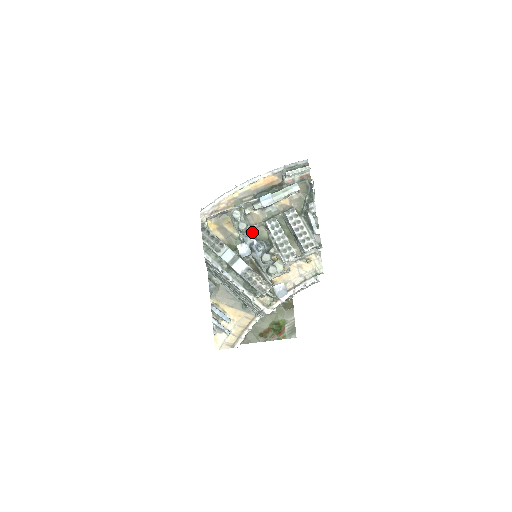
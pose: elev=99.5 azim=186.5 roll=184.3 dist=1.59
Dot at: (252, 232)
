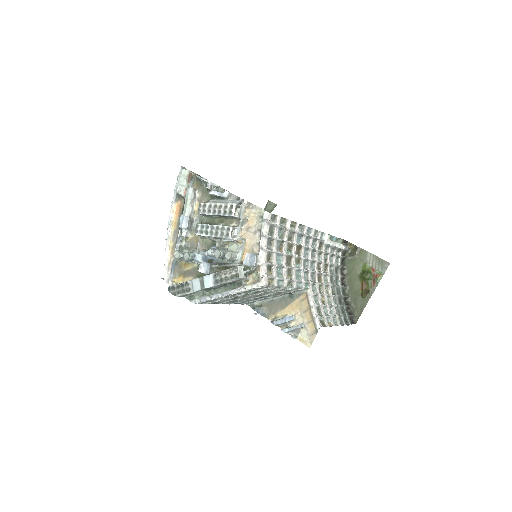
Dot at: (200, 251)
